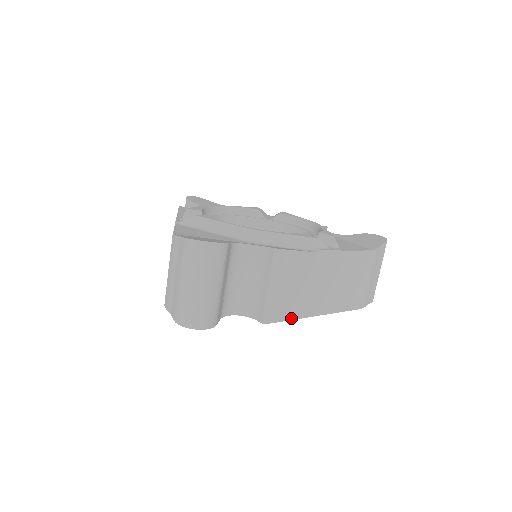
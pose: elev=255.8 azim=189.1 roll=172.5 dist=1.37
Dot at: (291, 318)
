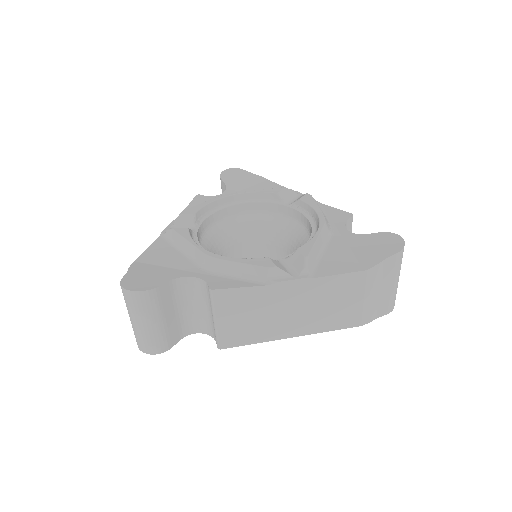
Dot at: (253, 342)
